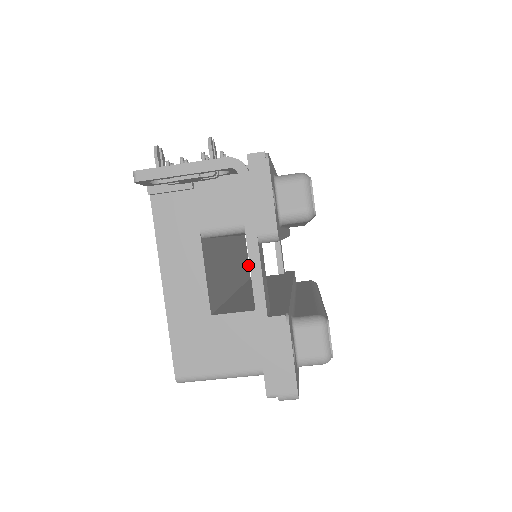
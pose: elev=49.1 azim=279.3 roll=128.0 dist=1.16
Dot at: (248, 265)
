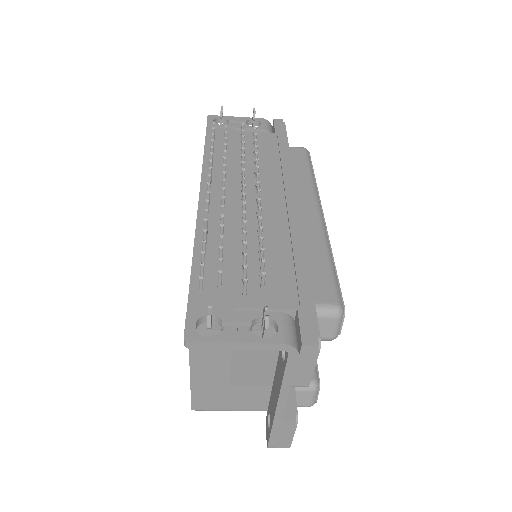
Dot at: occluded
